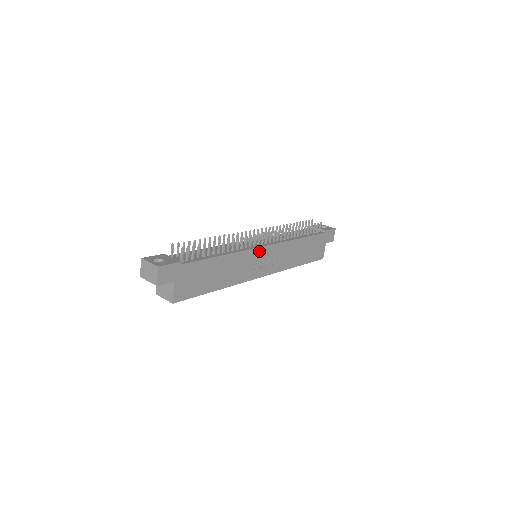
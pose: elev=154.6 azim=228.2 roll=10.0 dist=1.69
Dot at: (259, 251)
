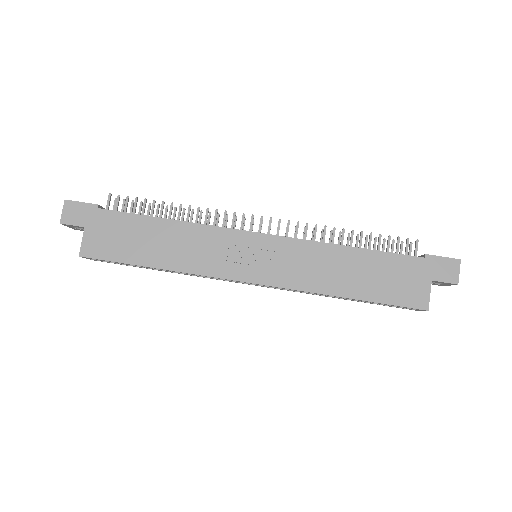
Dot at: (244, 237)
